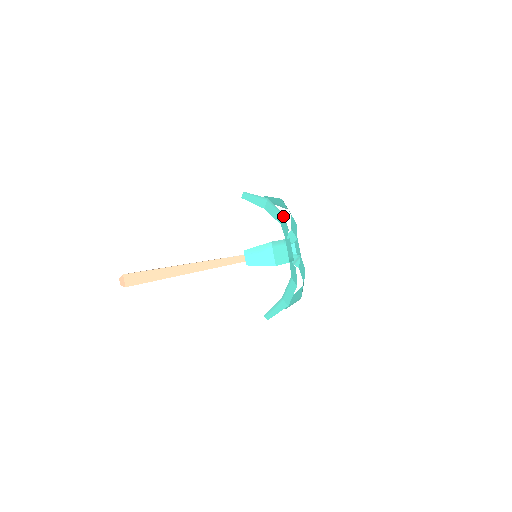
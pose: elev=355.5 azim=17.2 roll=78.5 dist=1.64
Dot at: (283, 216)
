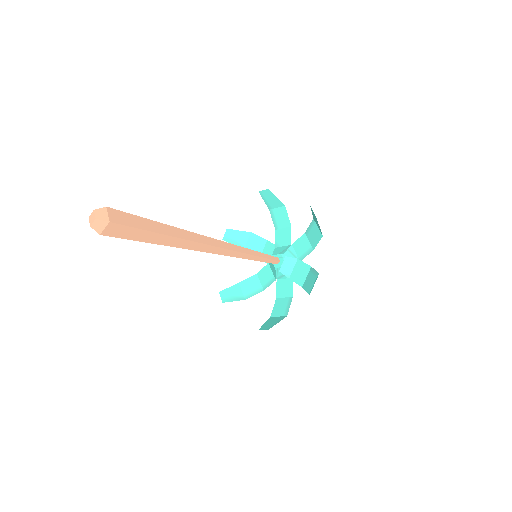
Dot at: (277, 231)
